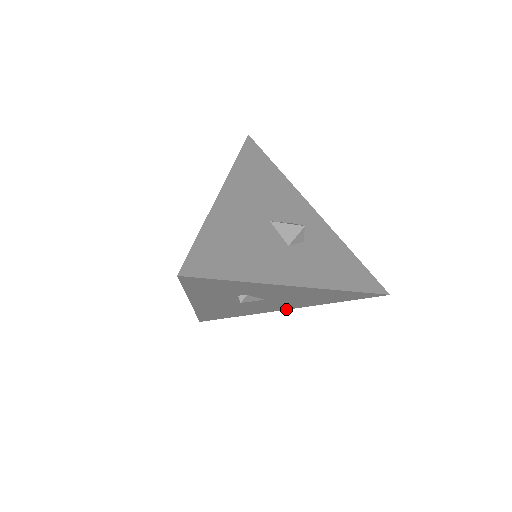
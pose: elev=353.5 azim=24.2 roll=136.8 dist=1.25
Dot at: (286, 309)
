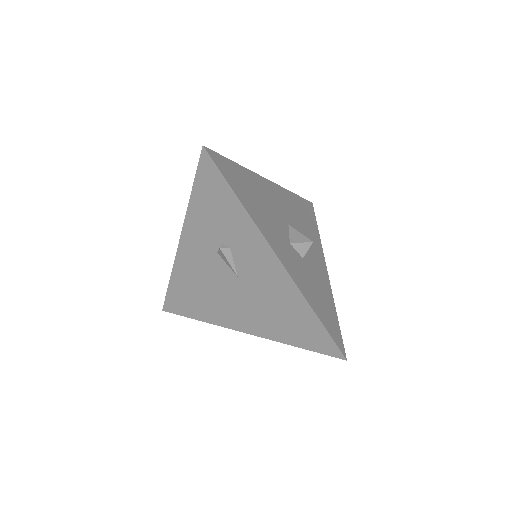
Dot at: (244, 331)
